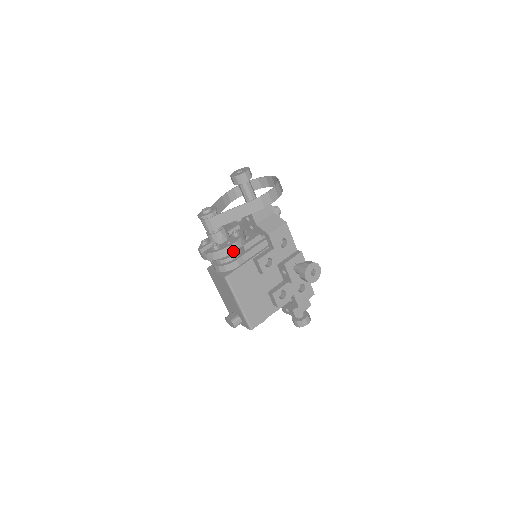
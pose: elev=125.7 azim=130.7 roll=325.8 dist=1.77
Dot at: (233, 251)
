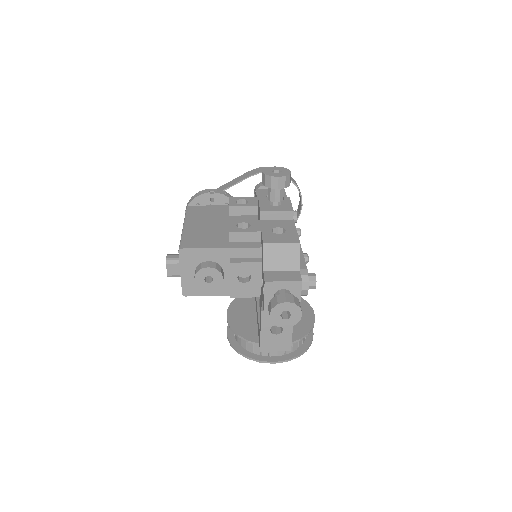
Dot at: (209, 192)
